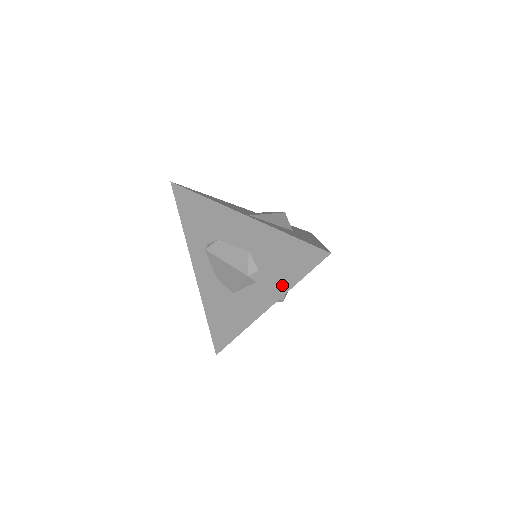
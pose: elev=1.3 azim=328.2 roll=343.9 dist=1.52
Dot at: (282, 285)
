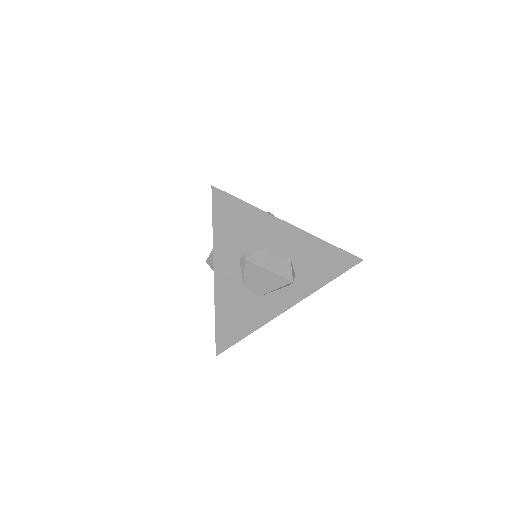
Dot at: (314, 286)
